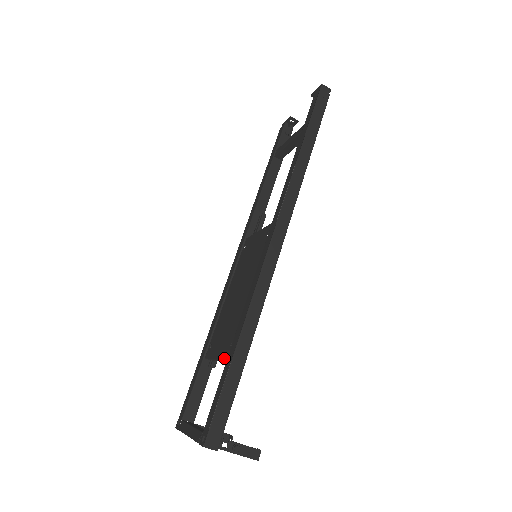
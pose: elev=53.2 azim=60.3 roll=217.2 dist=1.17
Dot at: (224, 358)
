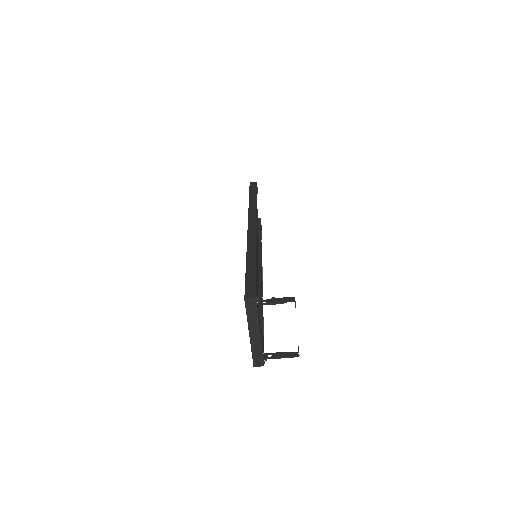
Dot at: occluded
